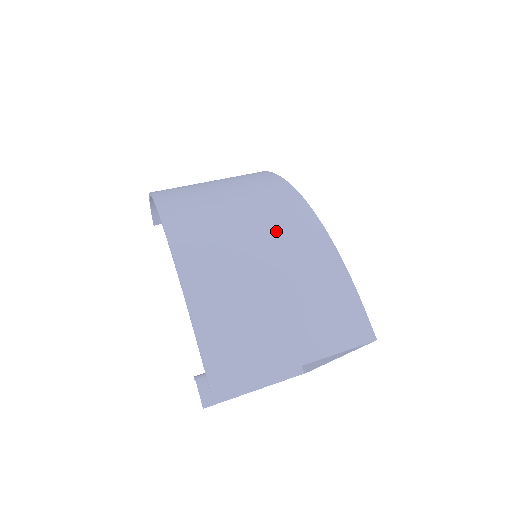
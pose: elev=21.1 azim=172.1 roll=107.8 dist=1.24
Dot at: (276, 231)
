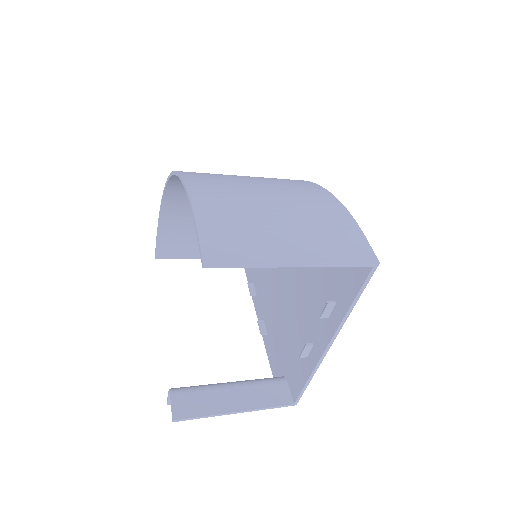
Dot at: (283, 185)
